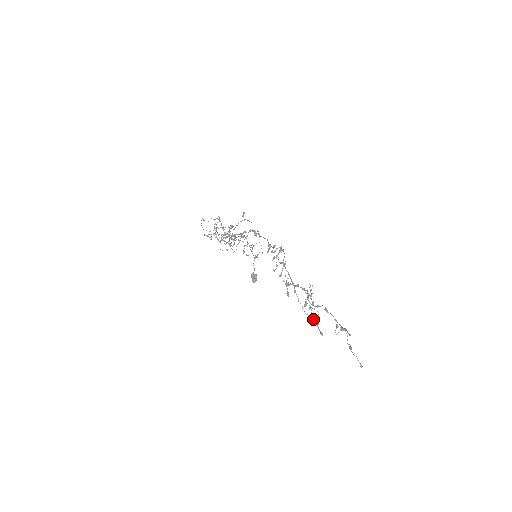
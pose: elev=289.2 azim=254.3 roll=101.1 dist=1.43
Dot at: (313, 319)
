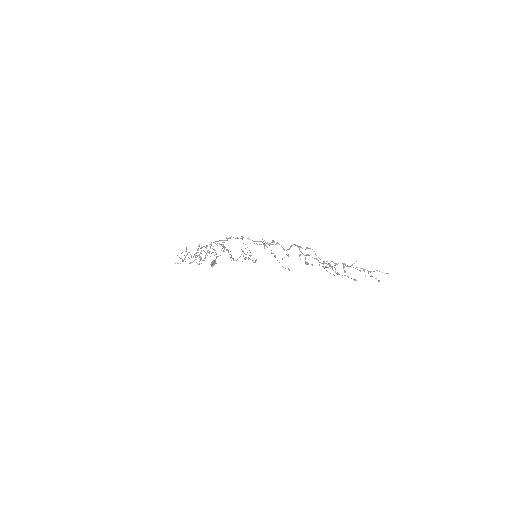
Dot at: occluded
